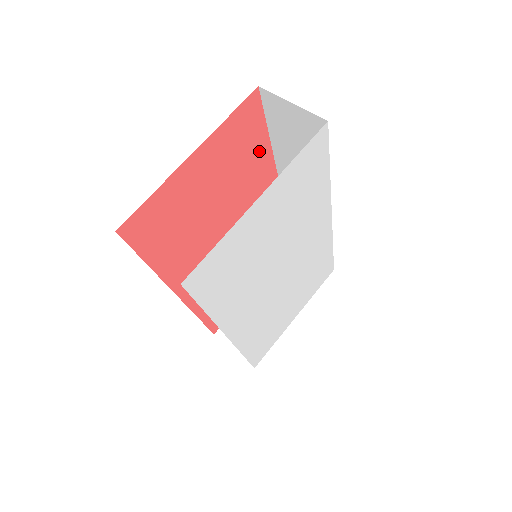
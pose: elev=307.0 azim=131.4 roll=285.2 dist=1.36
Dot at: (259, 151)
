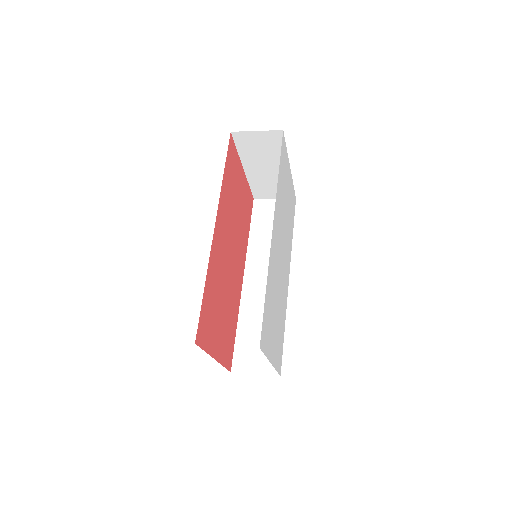
Dot at: (247, 230)
